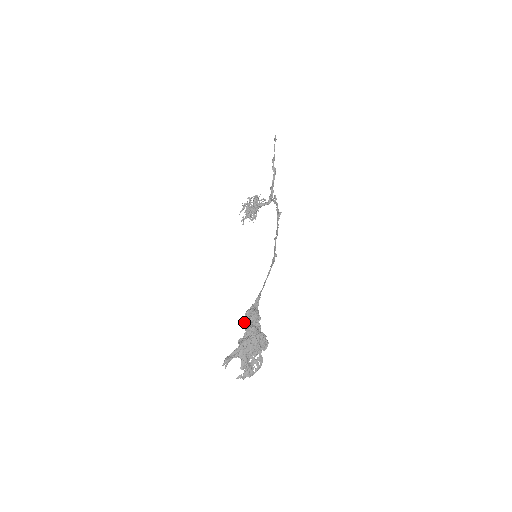
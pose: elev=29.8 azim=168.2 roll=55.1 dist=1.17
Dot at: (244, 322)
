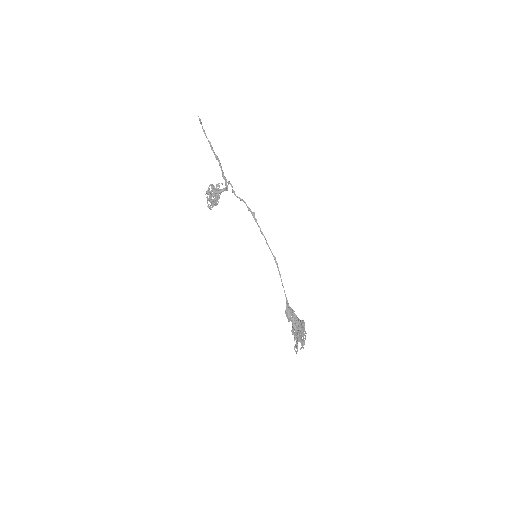
Dot at: (288, 319)
